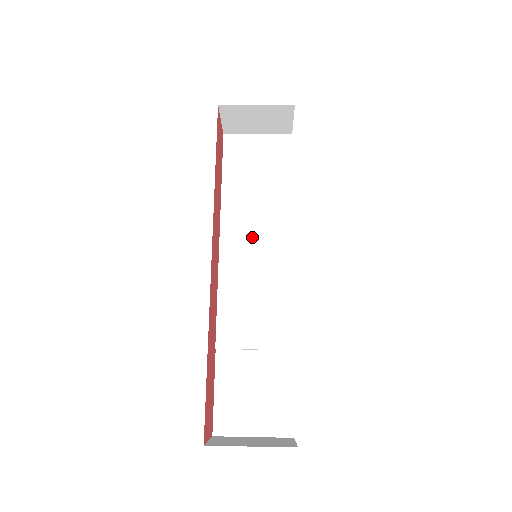
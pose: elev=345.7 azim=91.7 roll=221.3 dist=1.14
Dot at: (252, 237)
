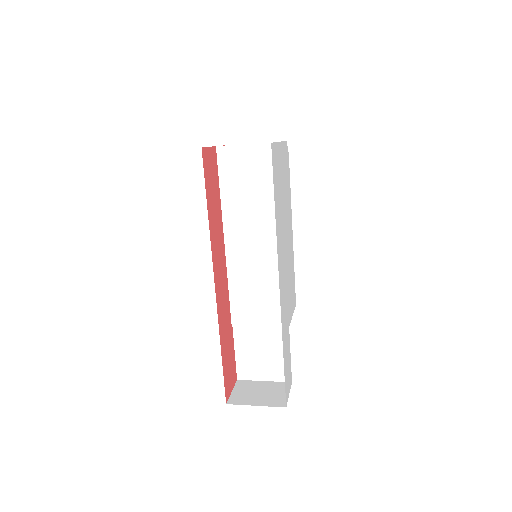
Dot at: (251, 243)
